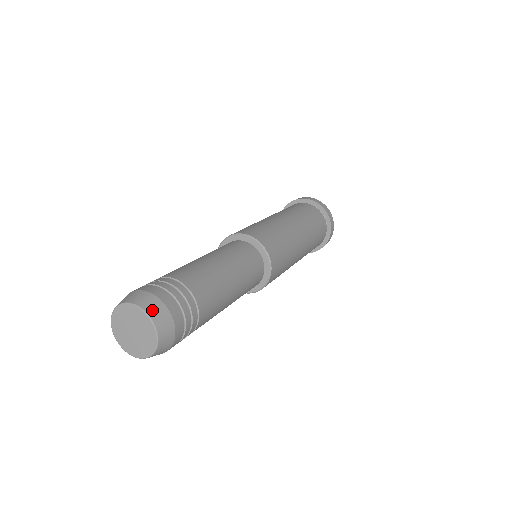
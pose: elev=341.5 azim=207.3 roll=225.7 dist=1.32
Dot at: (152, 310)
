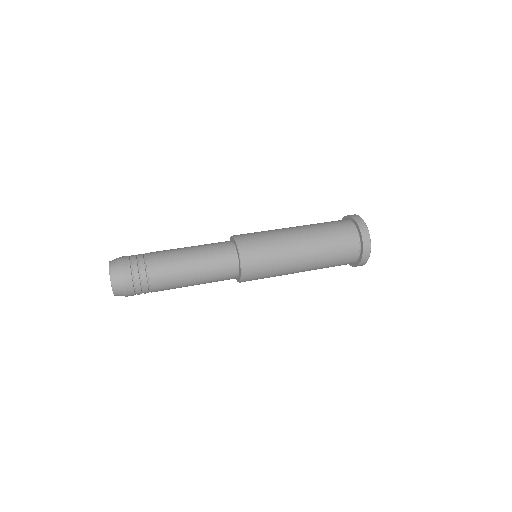
Dot at: (114, 276)
